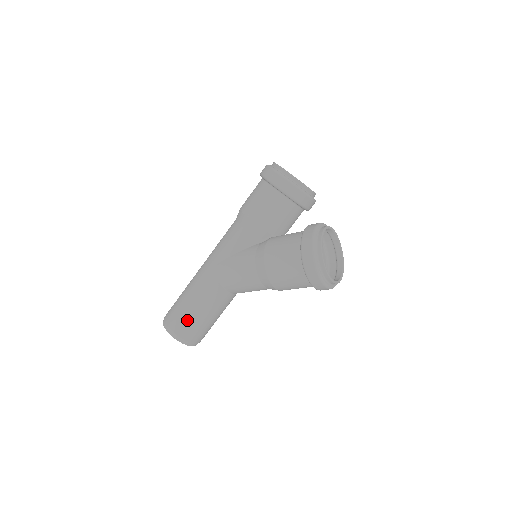
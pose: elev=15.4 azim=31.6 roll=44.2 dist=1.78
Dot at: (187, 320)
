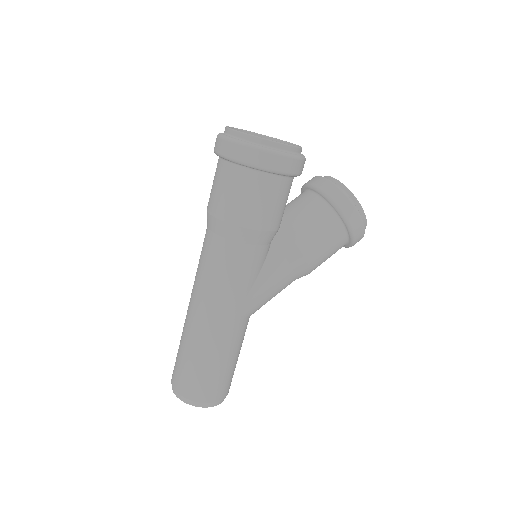
Dot at: (230, 378)
